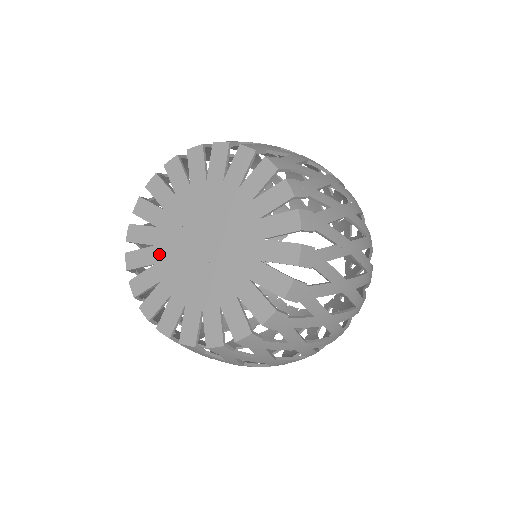
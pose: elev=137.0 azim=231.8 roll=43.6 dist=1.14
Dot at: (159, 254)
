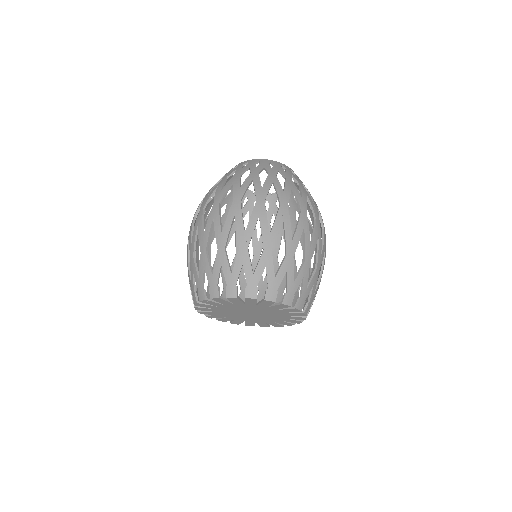
Dot at: (226, 316)
